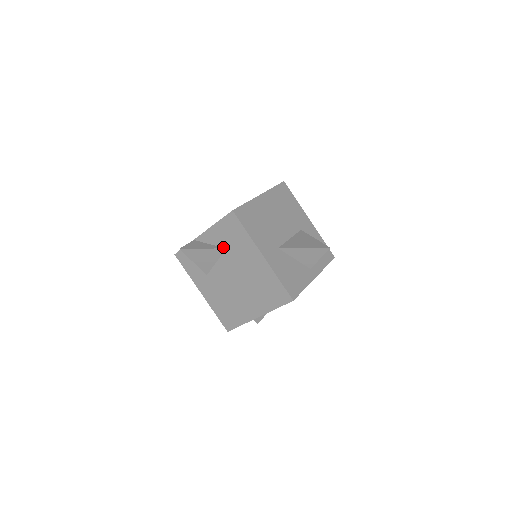
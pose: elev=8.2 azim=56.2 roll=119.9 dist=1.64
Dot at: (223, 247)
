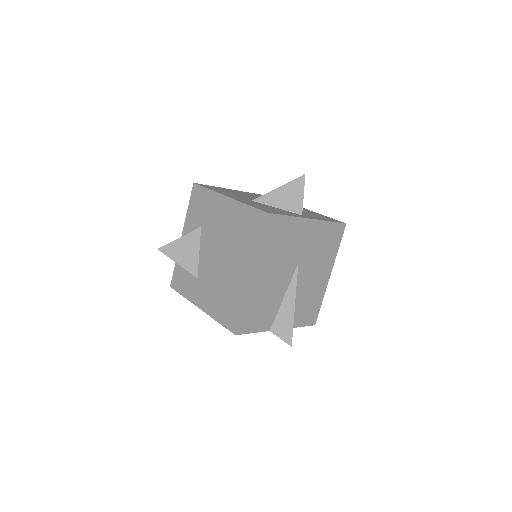
Dot at: (199, 228)
